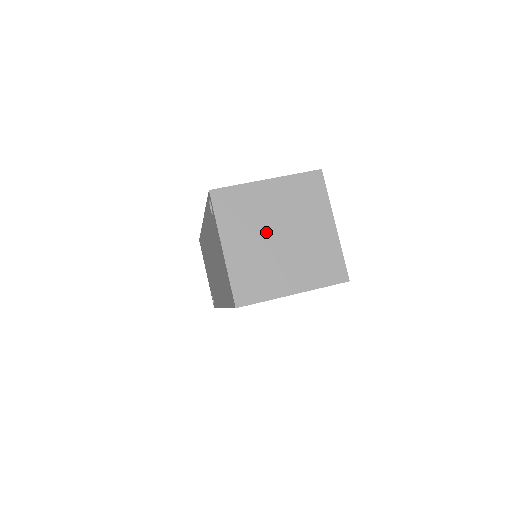
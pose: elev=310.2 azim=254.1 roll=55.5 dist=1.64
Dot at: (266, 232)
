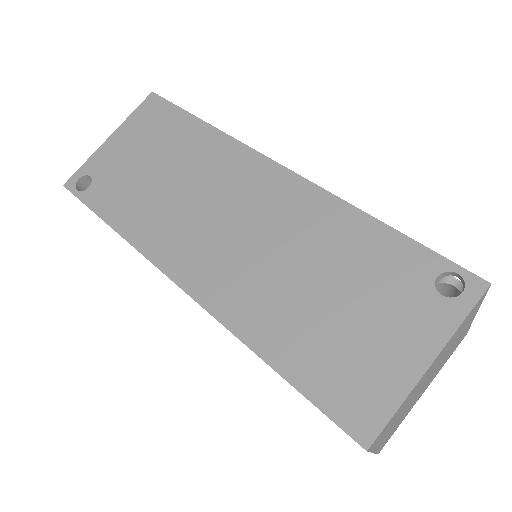
Dot at: (415, 396)
